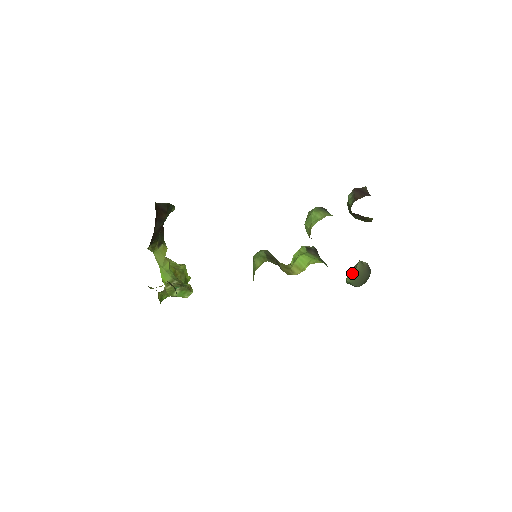
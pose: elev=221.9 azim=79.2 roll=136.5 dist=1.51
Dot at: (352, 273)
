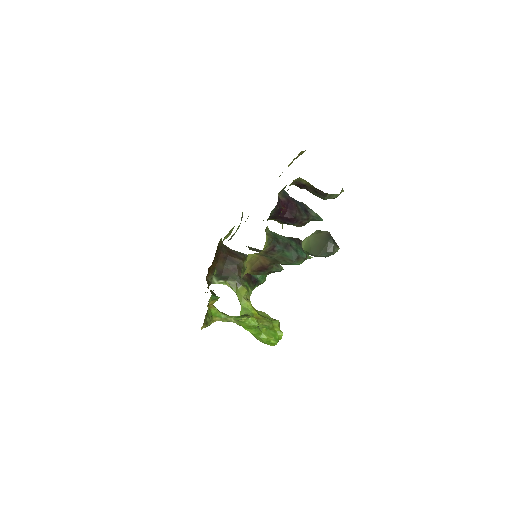
Dot at: (306, 240)
